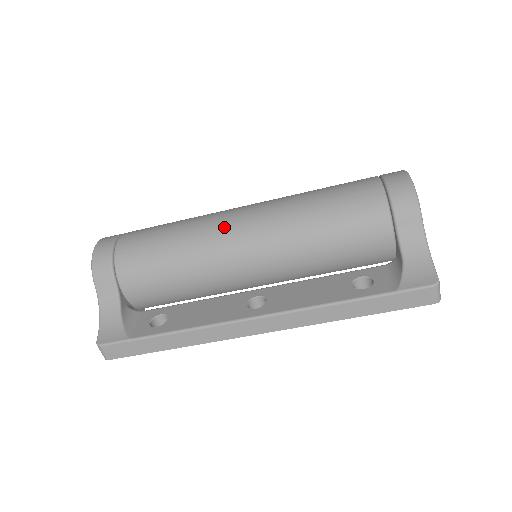
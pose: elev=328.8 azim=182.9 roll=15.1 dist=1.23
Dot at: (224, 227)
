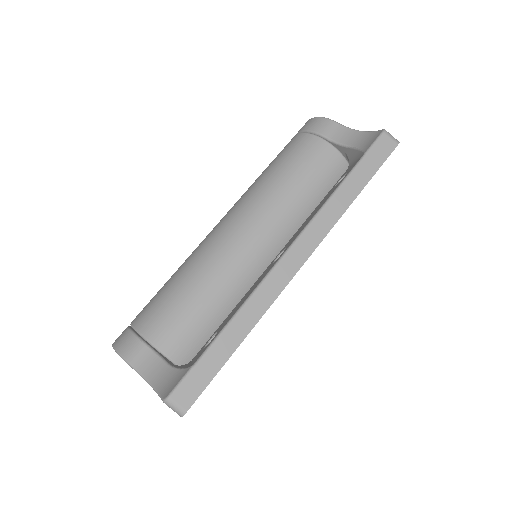
Dot at: (211, 236)
